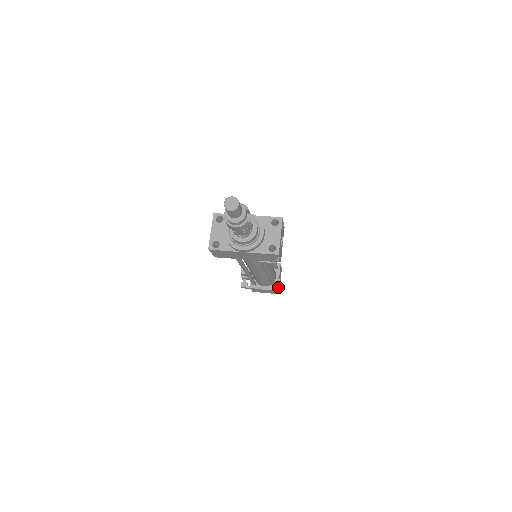
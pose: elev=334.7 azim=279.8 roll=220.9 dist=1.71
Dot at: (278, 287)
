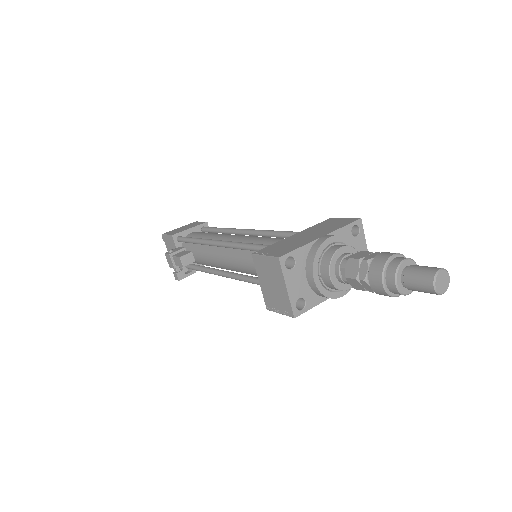
Dot at: occluded
